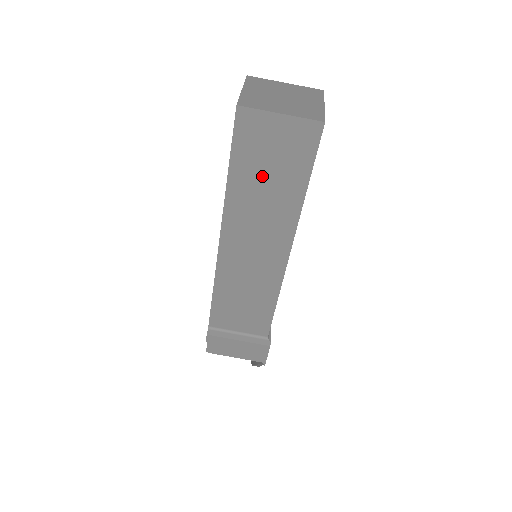
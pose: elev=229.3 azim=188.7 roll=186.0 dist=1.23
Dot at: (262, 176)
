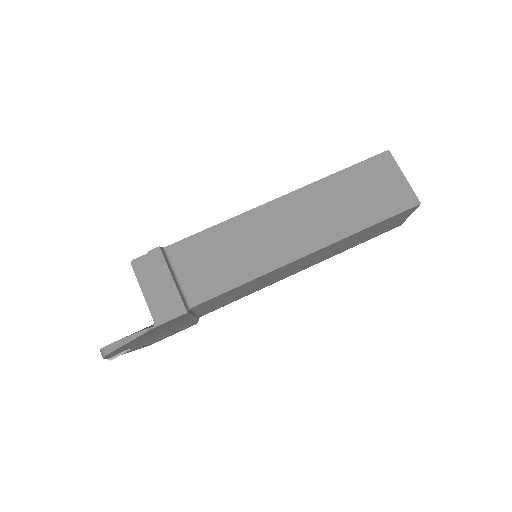
Dot at: (355, 193)
